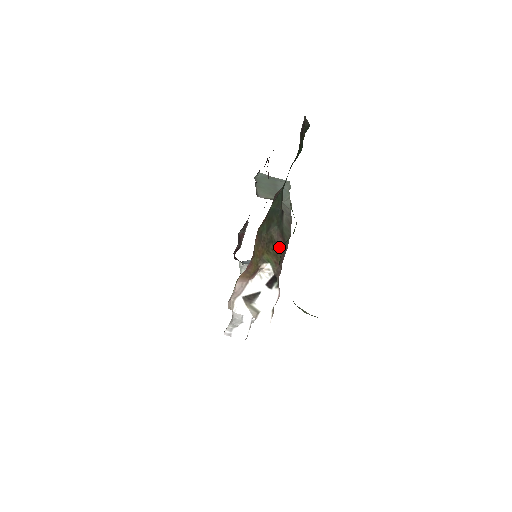
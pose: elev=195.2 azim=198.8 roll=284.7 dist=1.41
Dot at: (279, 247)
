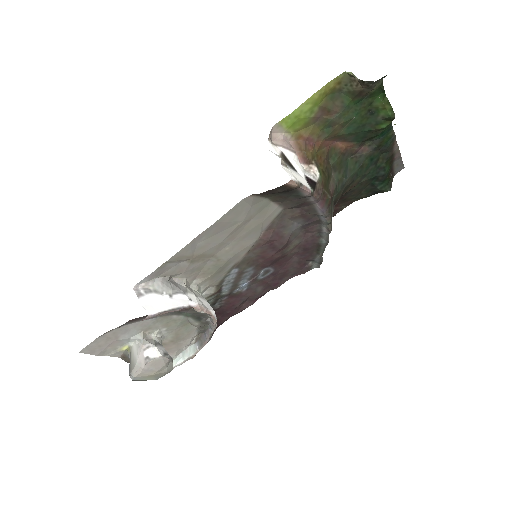
Dot at: (328, 191)
